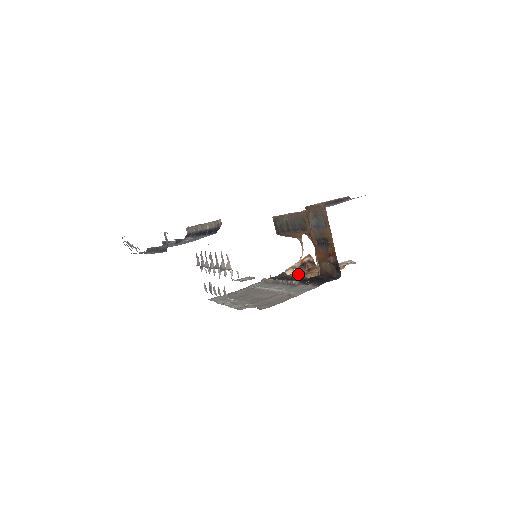
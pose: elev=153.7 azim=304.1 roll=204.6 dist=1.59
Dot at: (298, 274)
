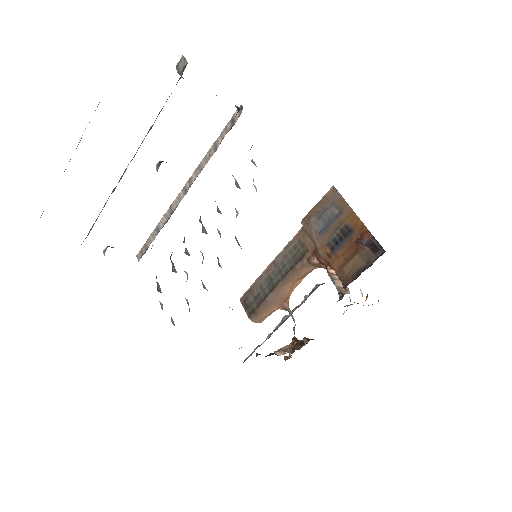
Dot at: occluded
